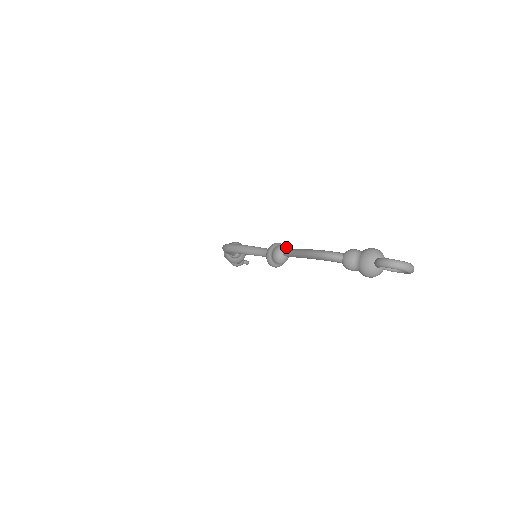
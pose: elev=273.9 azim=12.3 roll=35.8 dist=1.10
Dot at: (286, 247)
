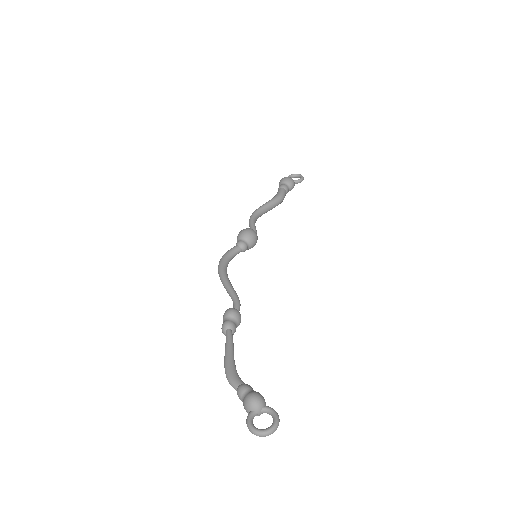
Dot at: (230, 325)
